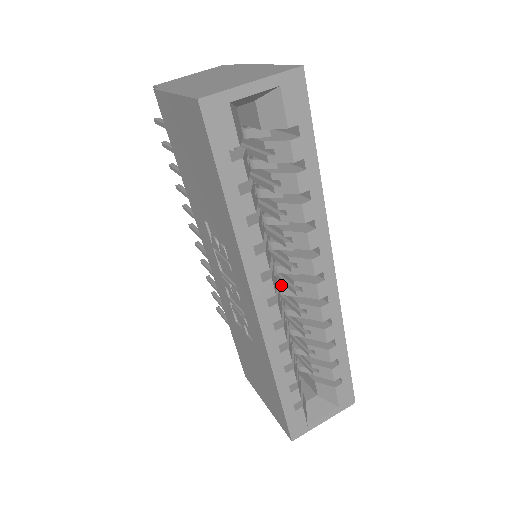
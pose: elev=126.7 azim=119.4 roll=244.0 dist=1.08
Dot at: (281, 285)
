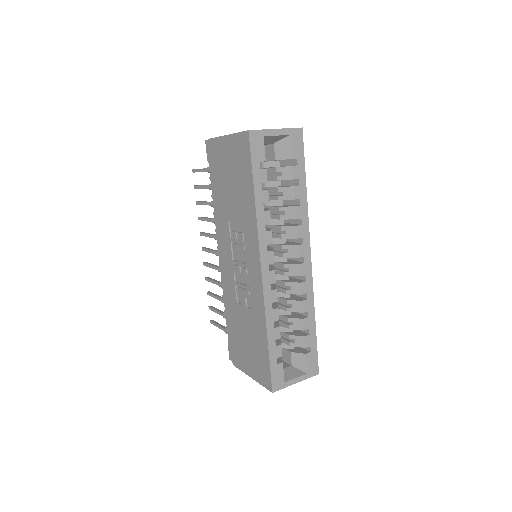
Dot at: occluded
